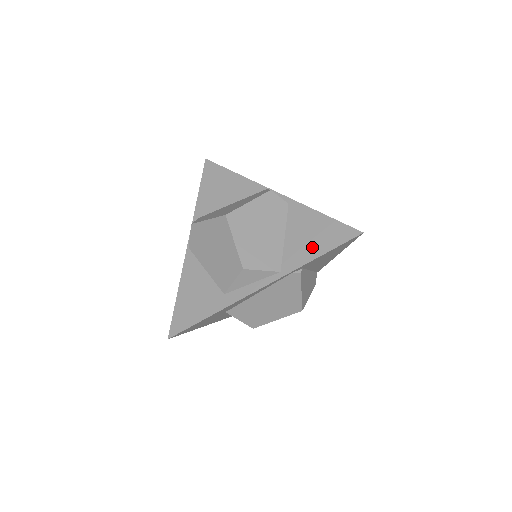
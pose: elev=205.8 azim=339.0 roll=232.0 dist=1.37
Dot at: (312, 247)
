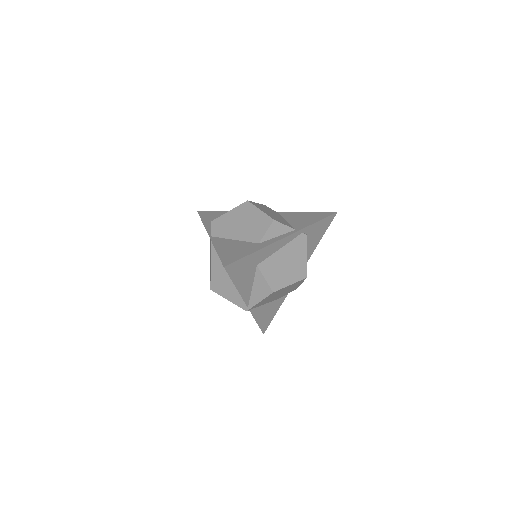
Dot at: (309, 220)
